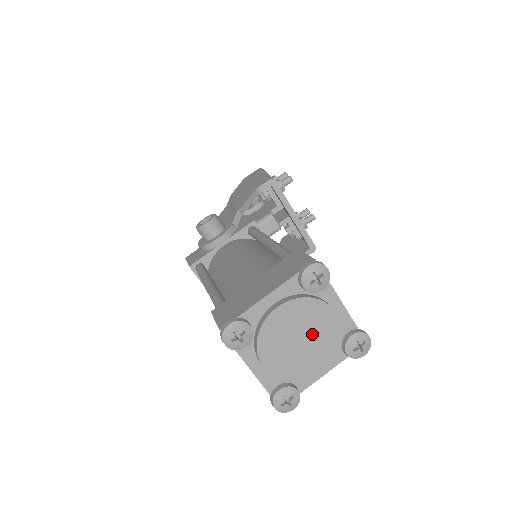
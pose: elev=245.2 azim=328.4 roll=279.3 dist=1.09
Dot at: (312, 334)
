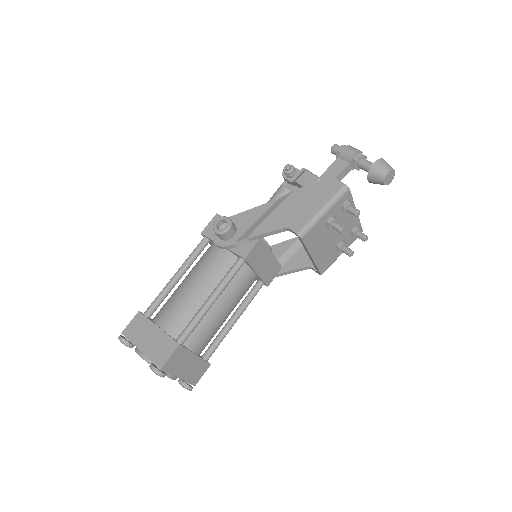
Dot at: occluded
